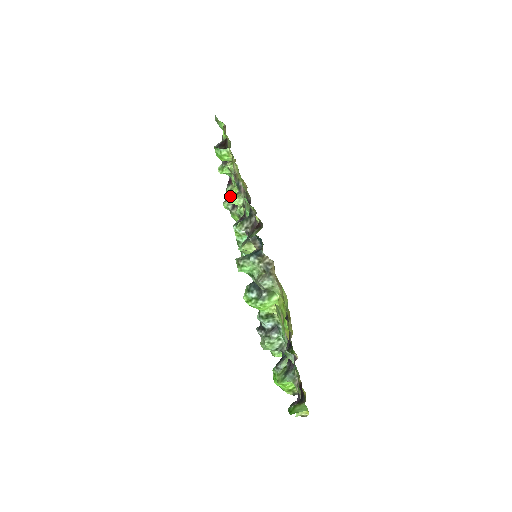
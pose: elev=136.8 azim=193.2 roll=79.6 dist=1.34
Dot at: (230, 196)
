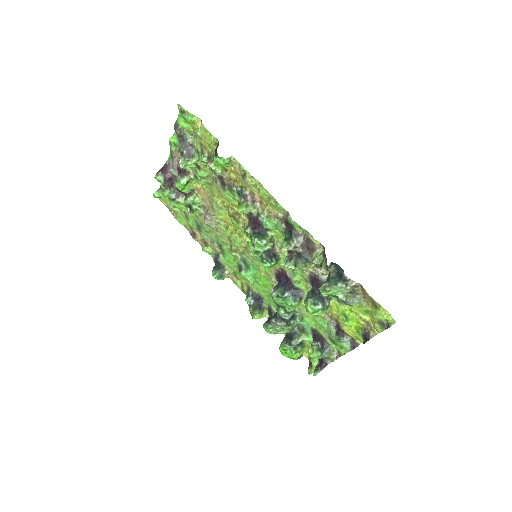
Dot at: (183, 187)
